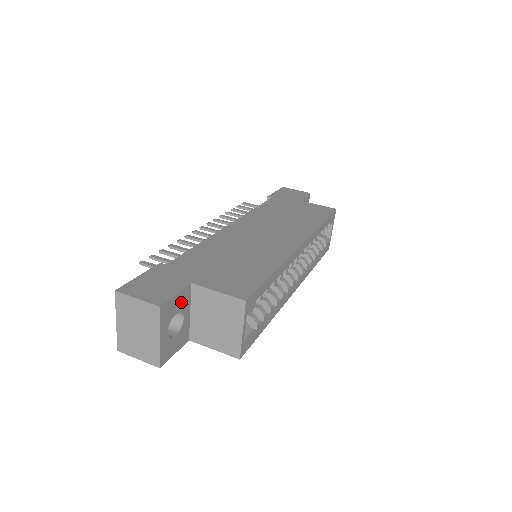
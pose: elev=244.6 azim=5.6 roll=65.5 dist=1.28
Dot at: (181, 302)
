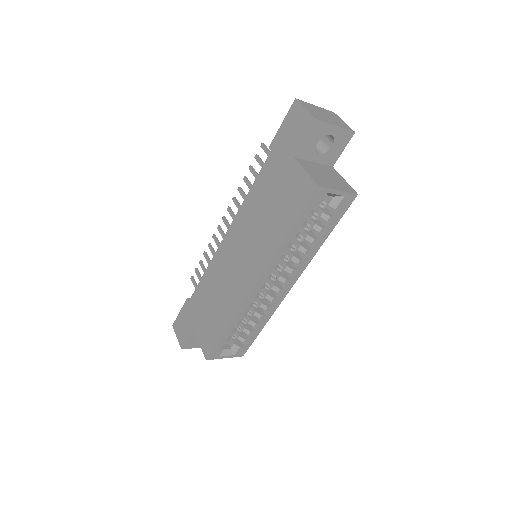
Dot at: occluded
